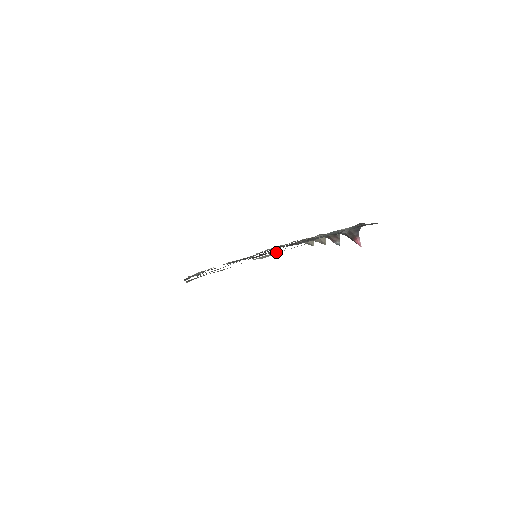
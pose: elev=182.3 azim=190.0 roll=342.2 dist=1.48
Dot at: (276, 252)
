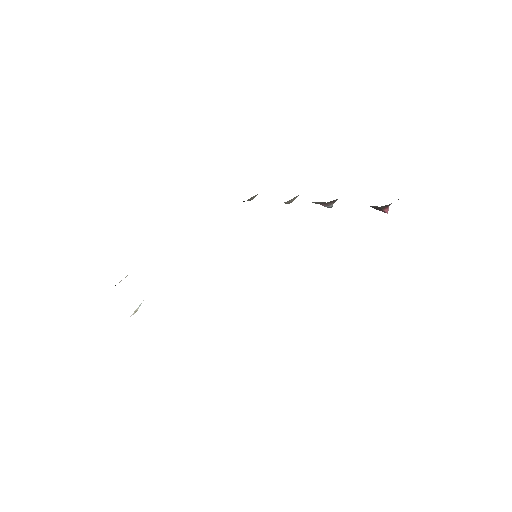
Dot at: occluded
